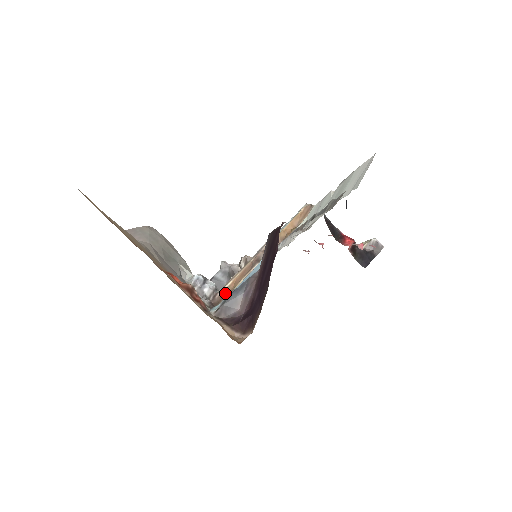
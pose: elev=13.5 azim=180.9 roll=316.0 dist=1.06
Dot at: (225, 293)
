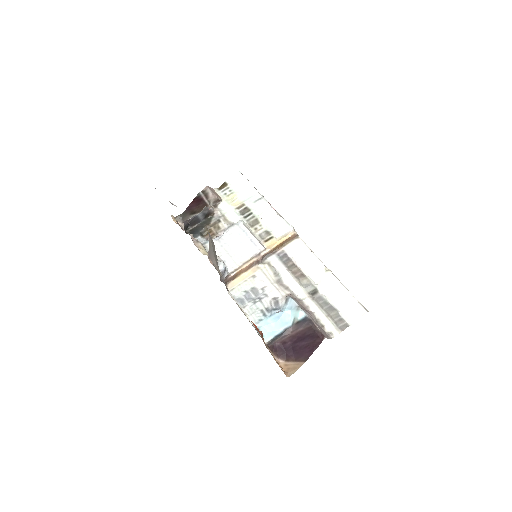
Dot at: (234, 277)
